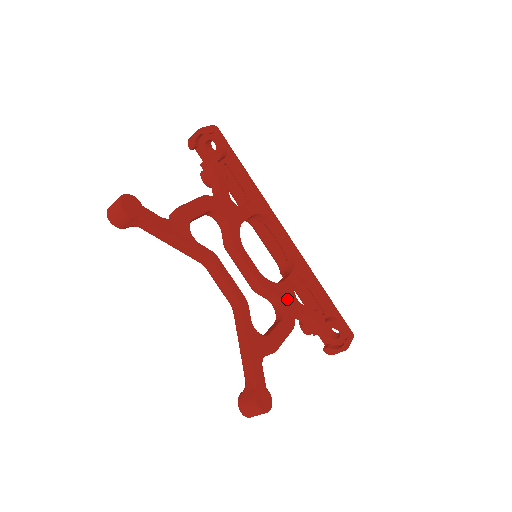
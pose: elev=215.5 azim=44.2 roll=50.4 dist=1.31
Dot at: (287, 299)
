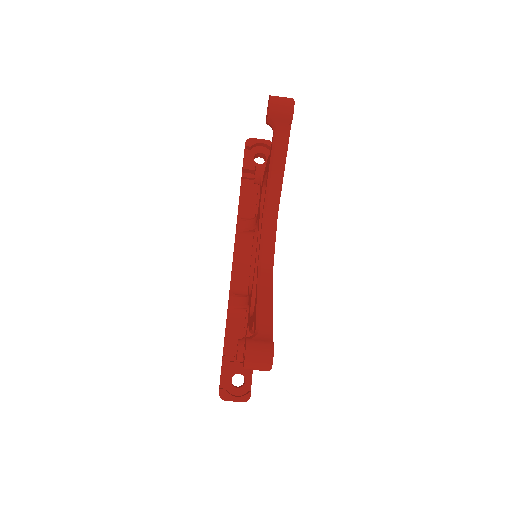
Dot at: occluded
